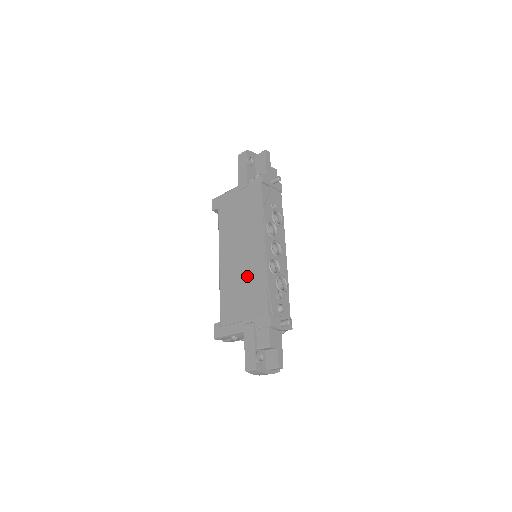
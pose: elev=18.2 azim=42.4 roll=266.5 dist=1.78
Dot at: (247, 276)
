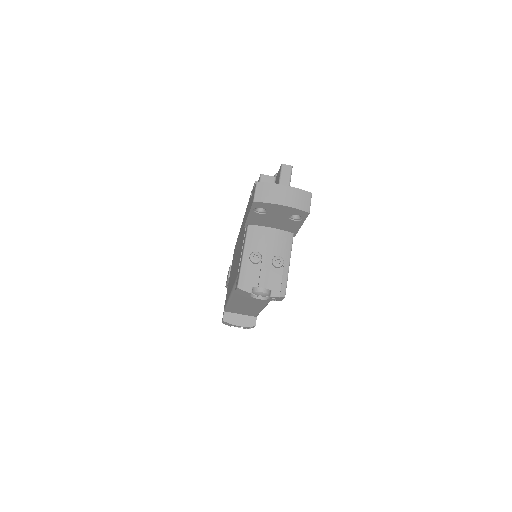
Dot at: (240, 241)
